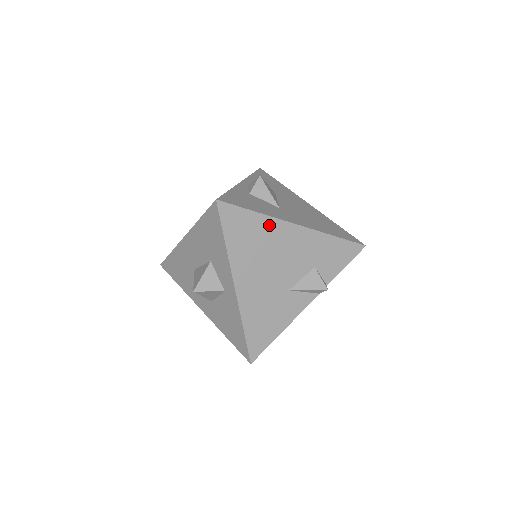
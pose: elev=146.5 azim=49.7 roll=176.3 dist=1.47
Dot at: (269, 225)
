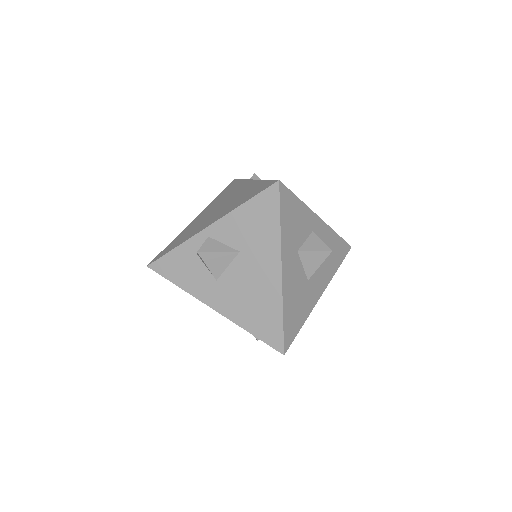
Dot at: occluded
